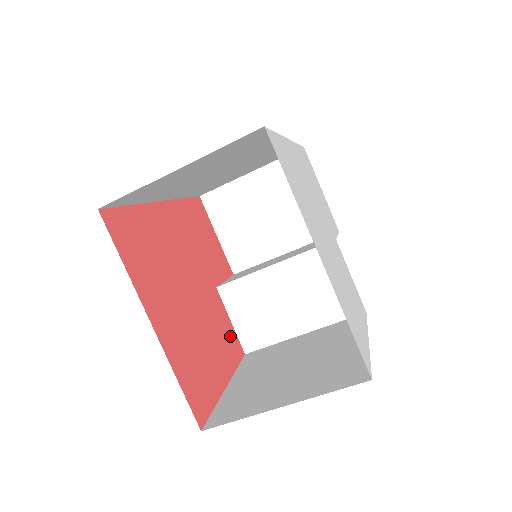
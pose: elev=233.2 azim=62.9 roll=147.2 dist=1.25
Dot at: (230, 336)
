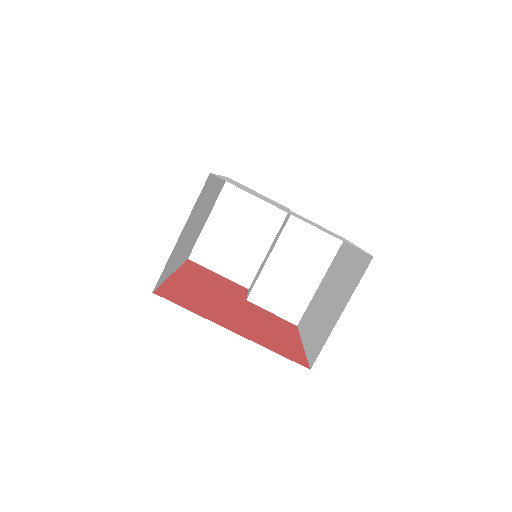
Dot at: (279, 321)
